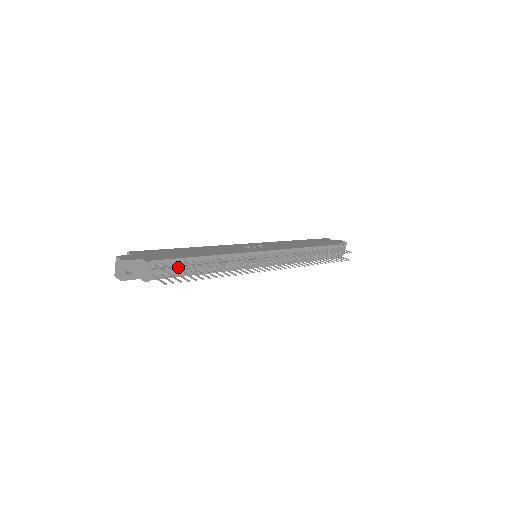
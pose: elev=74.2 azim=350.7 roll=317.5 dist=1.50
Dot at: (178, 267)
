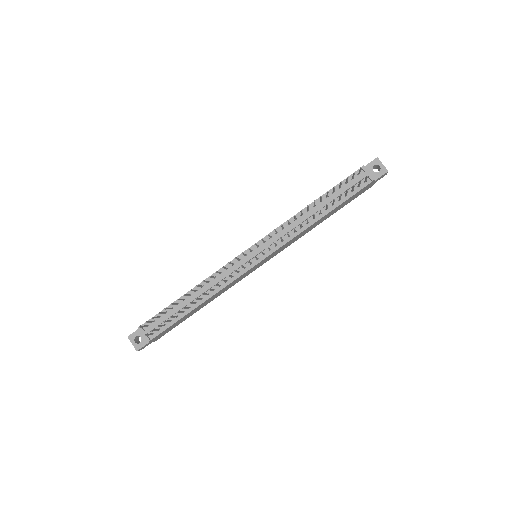
Dot at: (167, 315)
